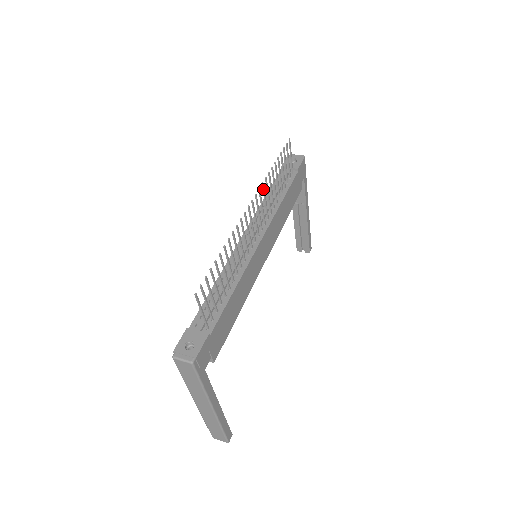
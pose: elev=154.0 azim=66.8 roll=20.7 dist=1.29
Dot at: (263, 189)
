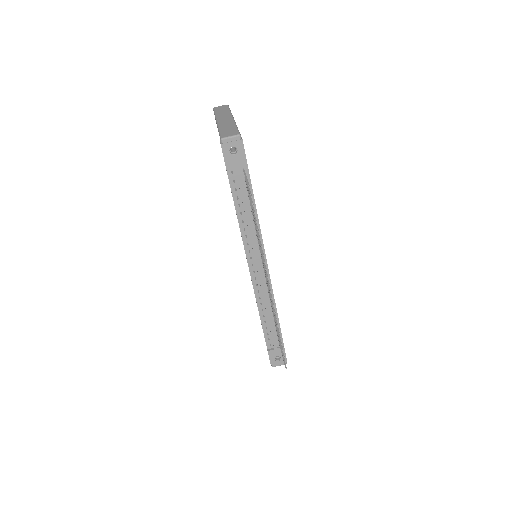
Dot at: (263, 259)
